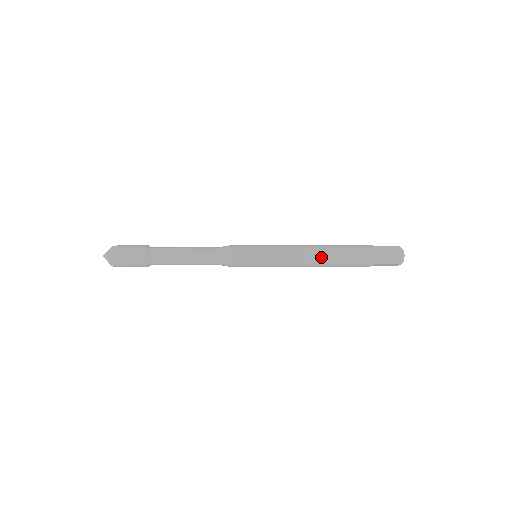
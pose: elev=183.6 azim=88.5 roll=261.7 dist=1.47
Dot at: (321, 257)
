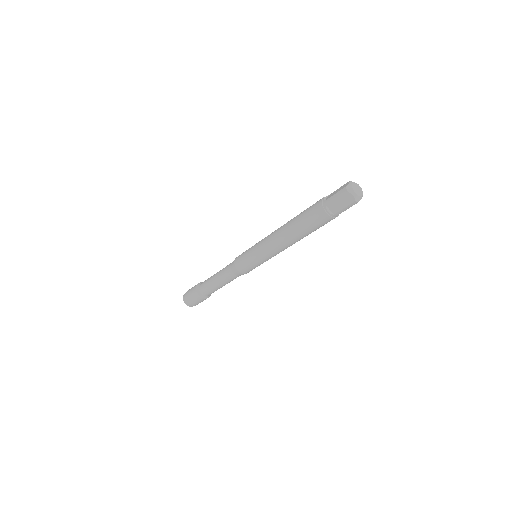
Dot at: (286, 225)
